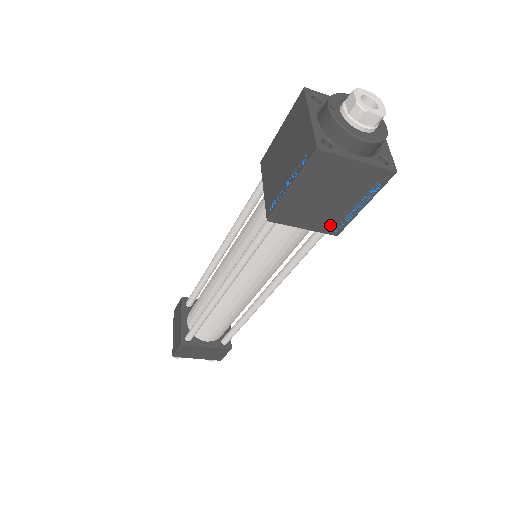
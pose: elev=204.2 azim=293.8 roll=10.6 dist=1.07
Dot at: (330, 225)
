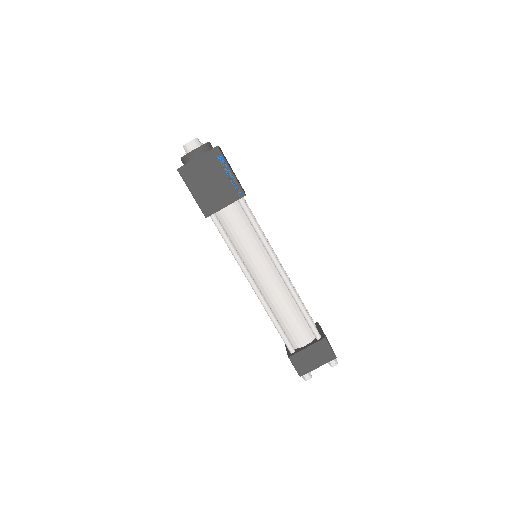
Dot at: (233, 194)
